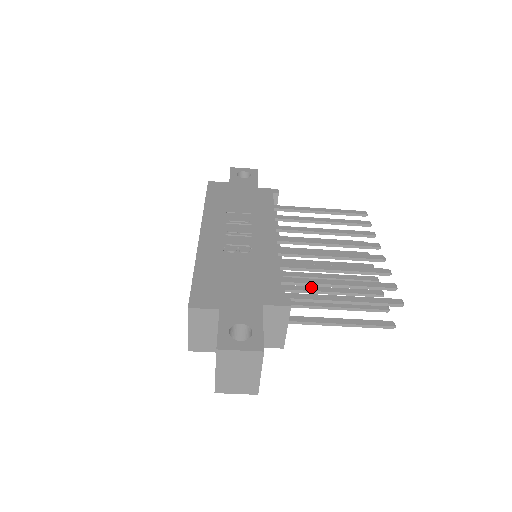
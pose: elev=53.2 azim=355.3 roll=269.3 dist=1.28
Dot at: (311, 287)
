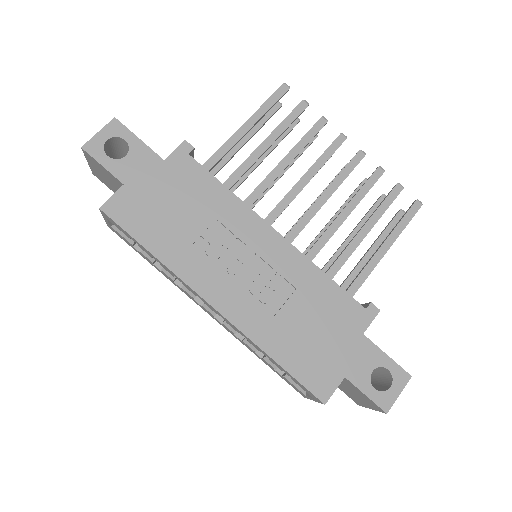
Dot at: (320, 235)
